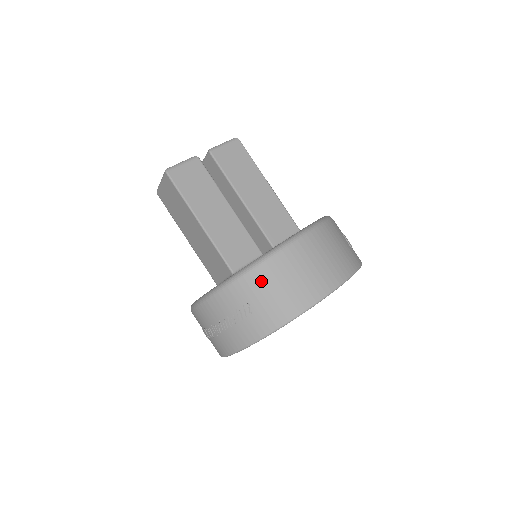
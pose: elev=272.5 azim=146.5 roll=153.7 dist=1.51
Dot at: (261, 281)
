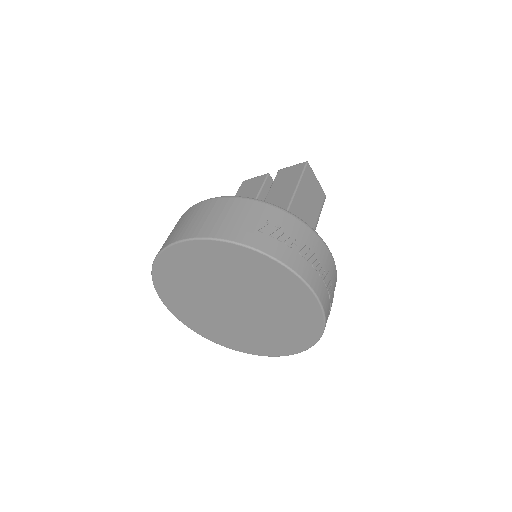
Dot at: occluded
